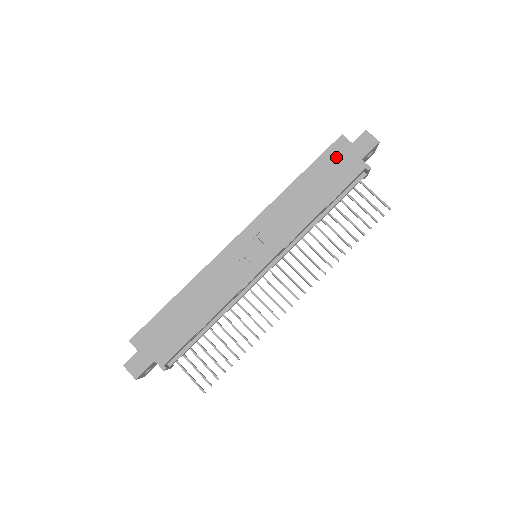
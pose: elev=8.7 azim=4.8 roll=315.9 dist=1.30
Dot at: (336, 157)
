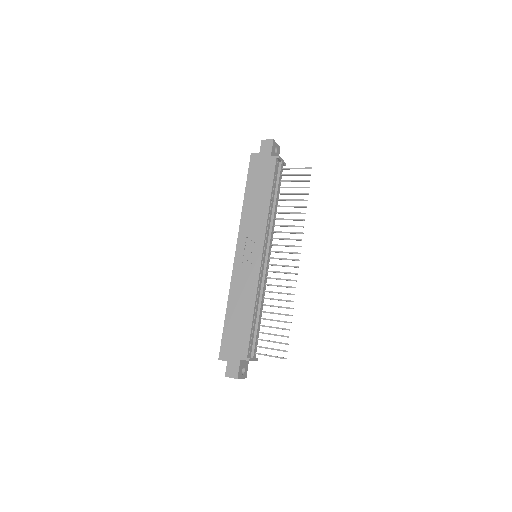
Dot at: (256, 167)
